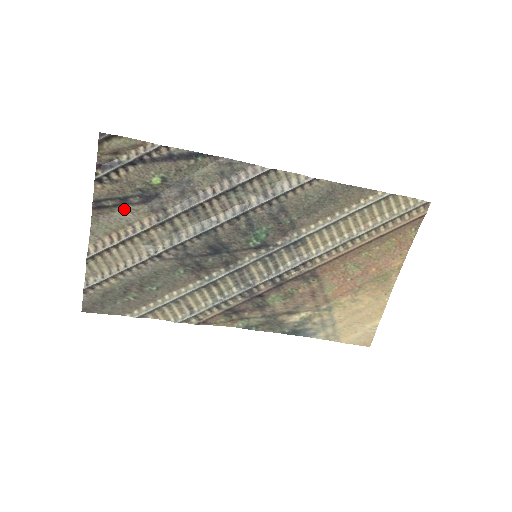
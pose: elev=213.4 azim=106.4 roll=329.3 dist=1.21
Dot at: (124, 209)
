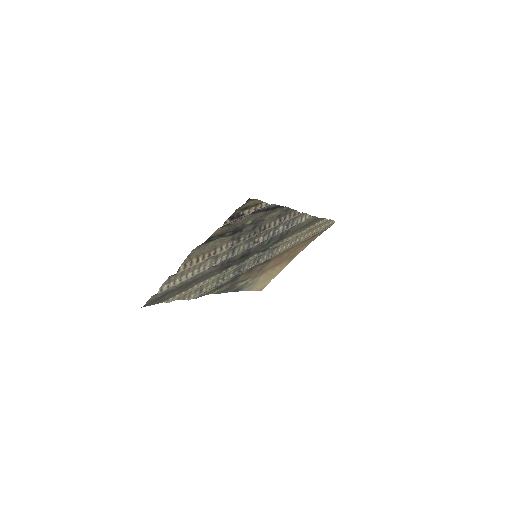
Dot at: (218, 239)
